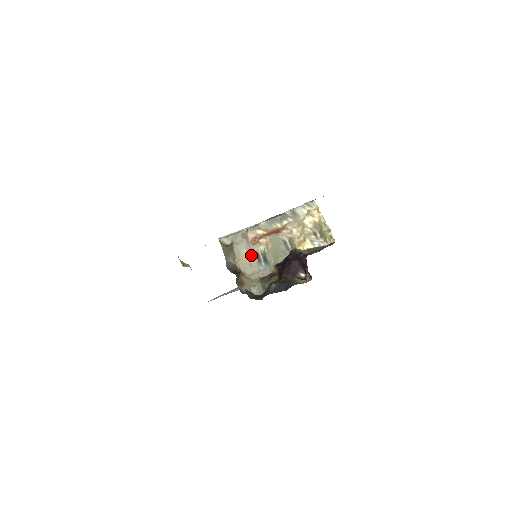
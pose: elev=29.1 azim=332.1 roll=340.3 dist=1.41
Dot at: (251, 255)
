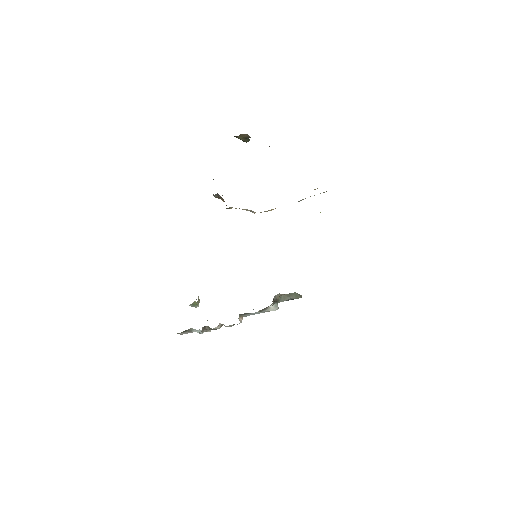
Dot at: (246, 210)
